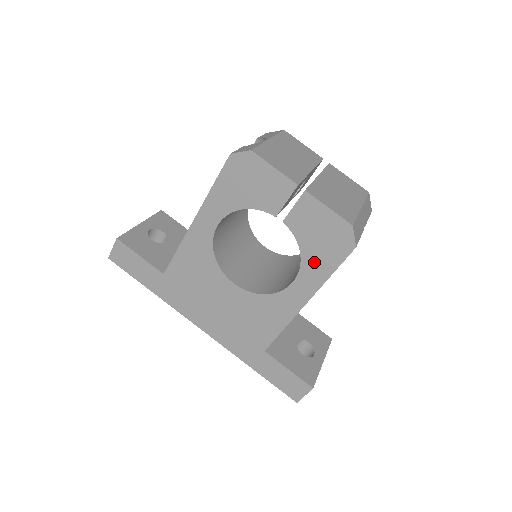
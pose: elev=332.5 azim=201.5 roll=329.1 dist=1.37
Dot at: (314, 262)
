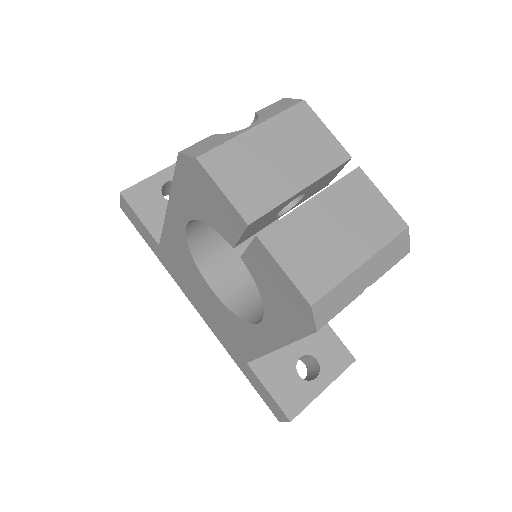
Dot at: (276, 317)
